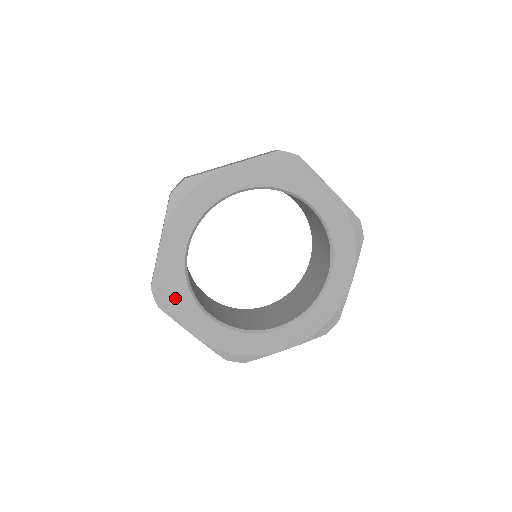
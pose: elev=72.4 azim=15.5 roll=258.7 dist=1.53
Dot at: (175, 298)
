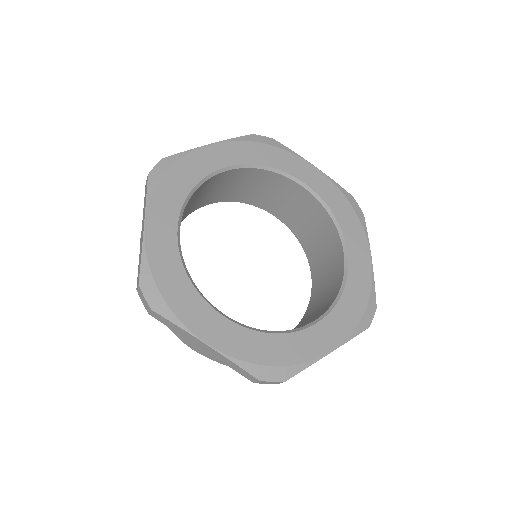
Dot at: (171, 183)
